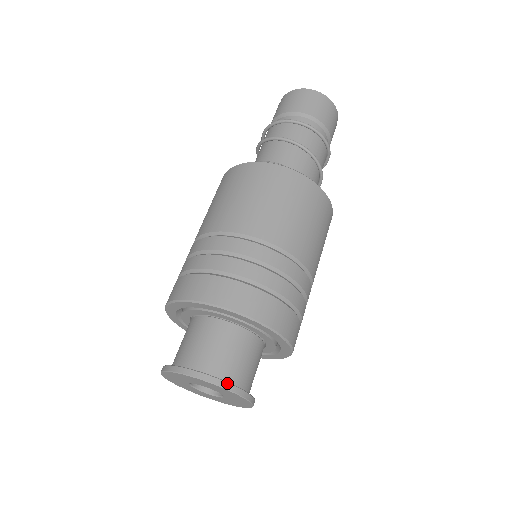
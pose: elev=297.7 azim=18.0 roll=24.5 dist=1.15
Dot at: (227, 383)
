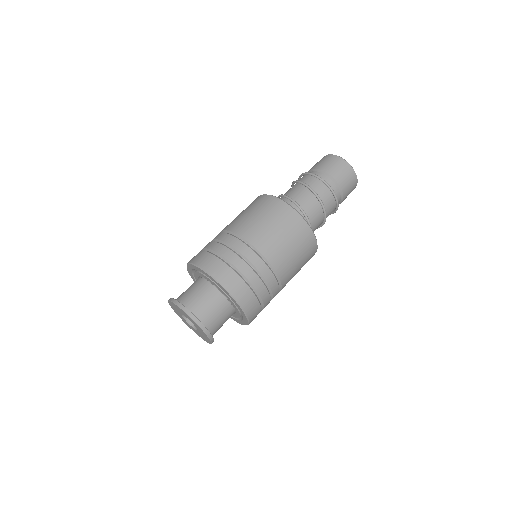
Dot at: (211, 335)
